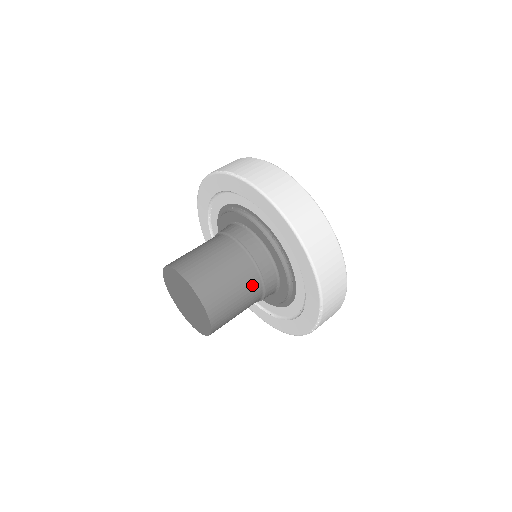
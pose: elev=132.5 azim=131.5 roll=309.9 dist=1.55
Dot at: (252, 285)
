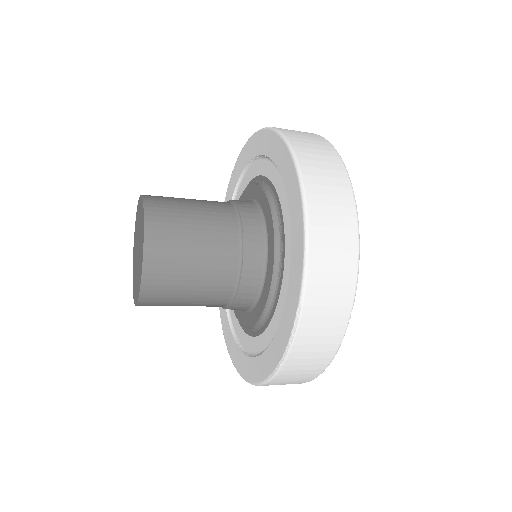
Dot at: (224, 256)
